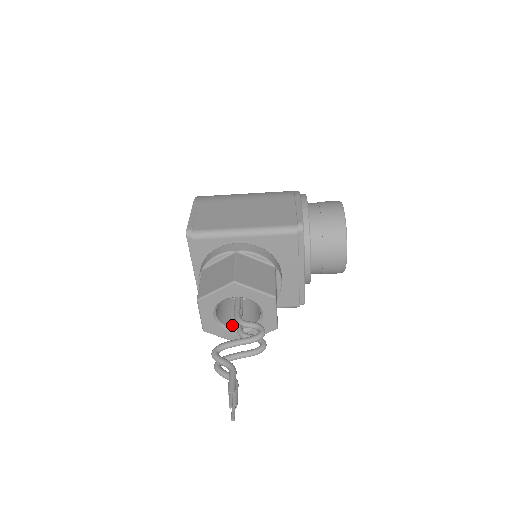
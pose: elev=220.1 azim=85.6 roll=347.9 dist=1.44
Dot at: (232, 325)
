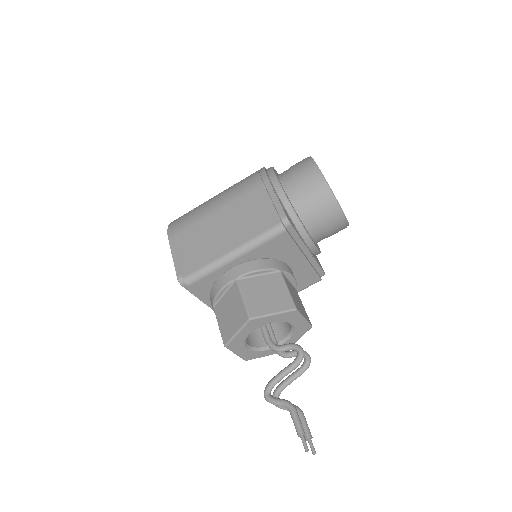
Dot at: occluded
